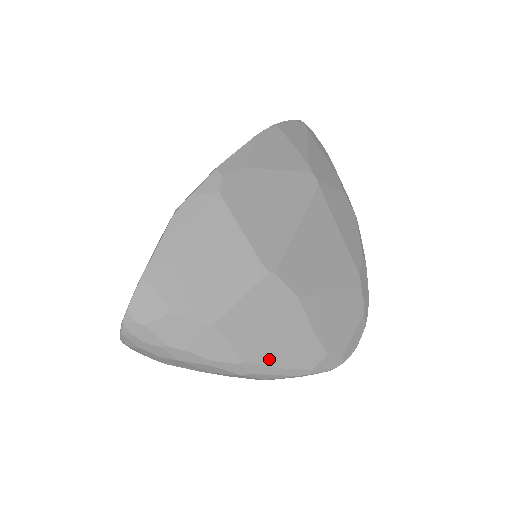
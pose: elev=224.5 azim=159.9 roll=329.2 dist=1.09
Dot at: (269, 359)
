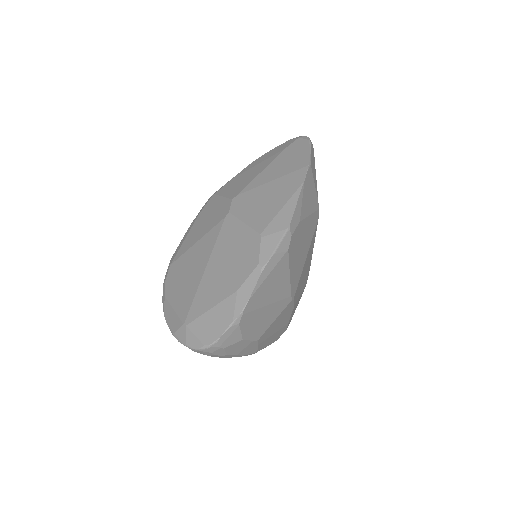
Dot at: (266, 345)
